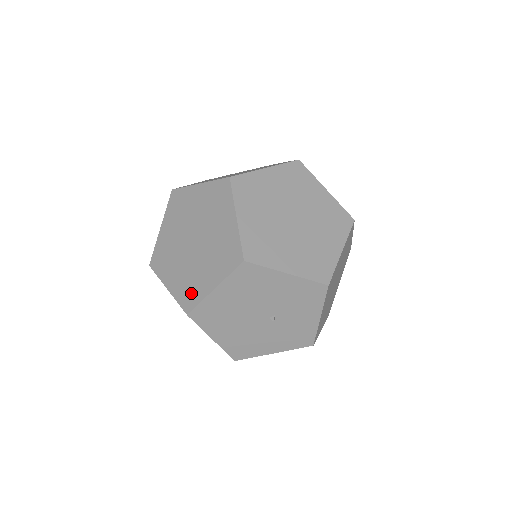
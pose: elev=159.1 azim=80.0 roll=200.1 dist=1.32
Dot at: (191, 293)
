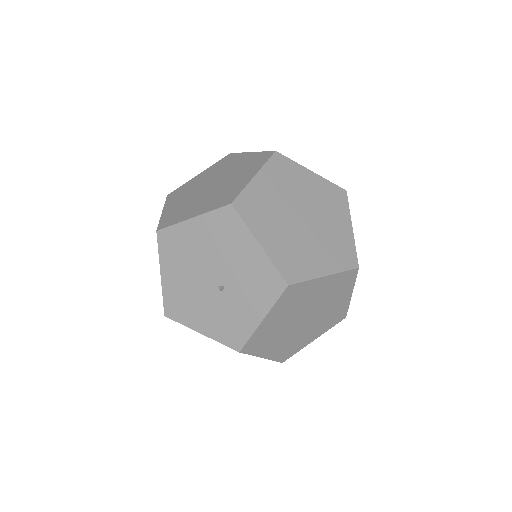
Dot at: (174, 217)
